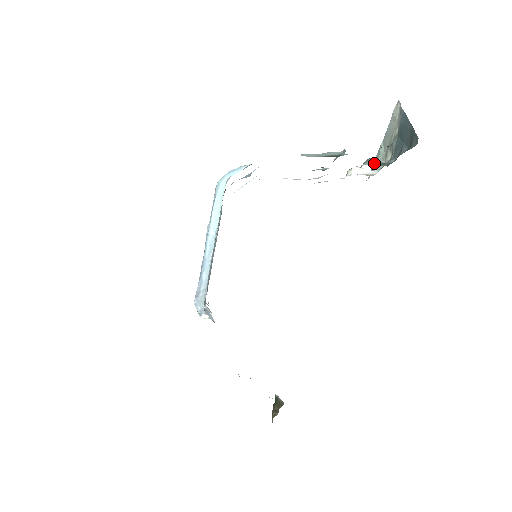
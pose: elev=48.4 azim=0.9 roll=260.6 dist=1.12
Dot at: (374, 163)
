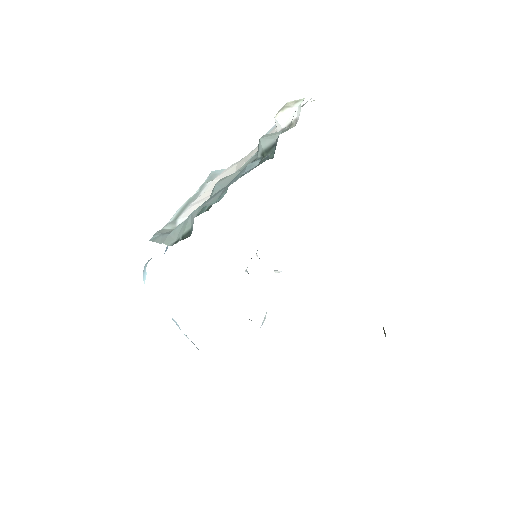
Dot at: (262, 153)
